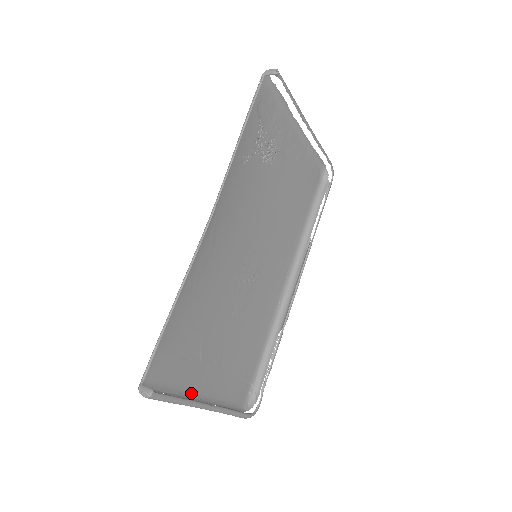
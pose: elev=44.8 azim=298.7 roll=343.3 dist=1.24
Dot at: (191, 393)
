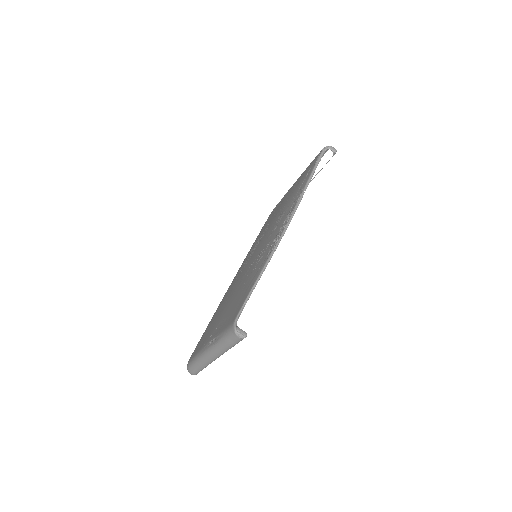
Dot at: occluded
